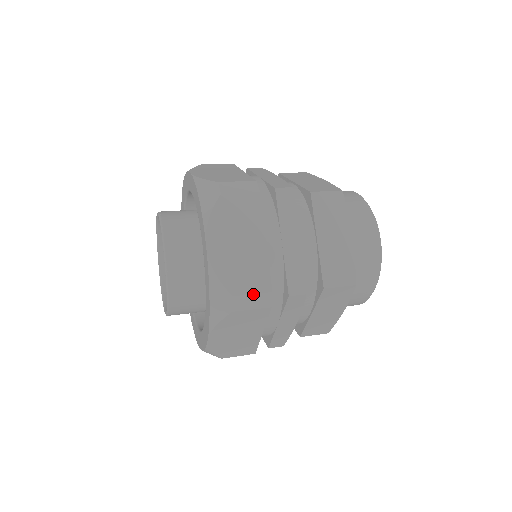
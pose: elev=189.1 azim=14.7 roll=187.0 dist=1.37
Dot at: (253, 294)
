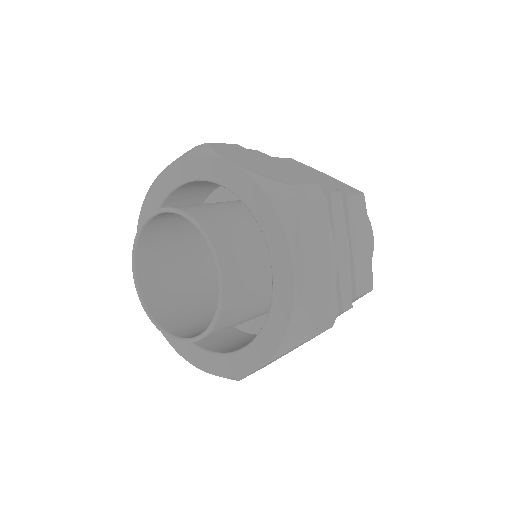
Dot at: (327, 318)
